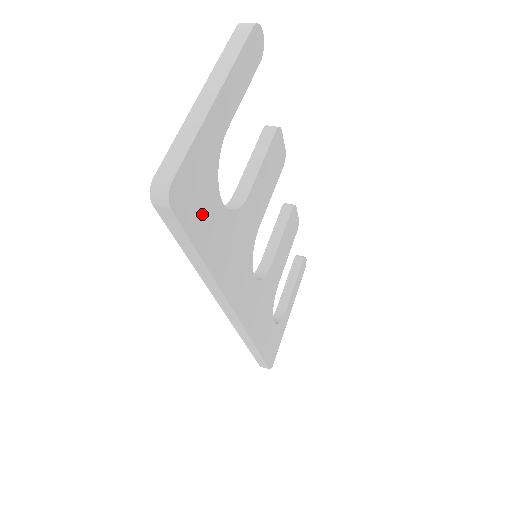
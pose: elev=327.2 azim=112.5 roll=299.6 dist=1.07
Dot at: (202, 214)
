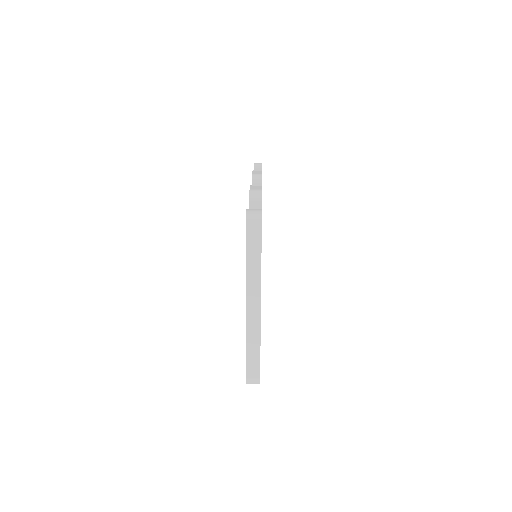
Dot at: occluded
